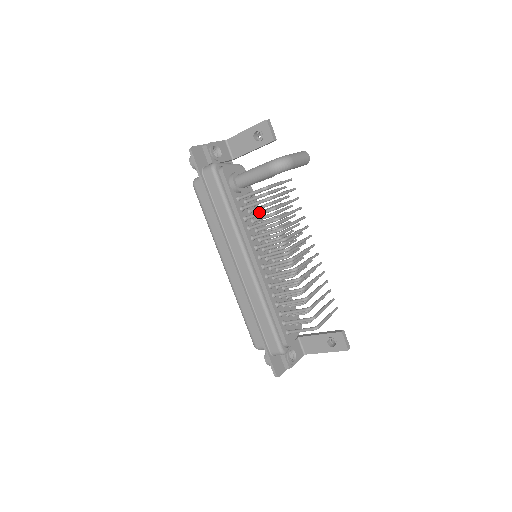
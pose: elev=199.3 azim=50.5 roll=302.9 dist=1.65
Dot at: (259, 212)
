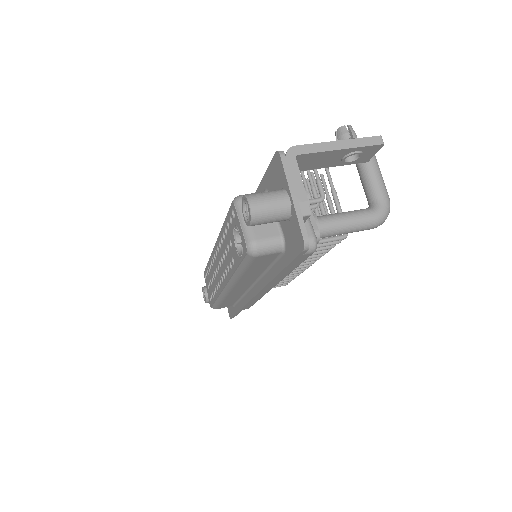
Dot at: (317, 250)
